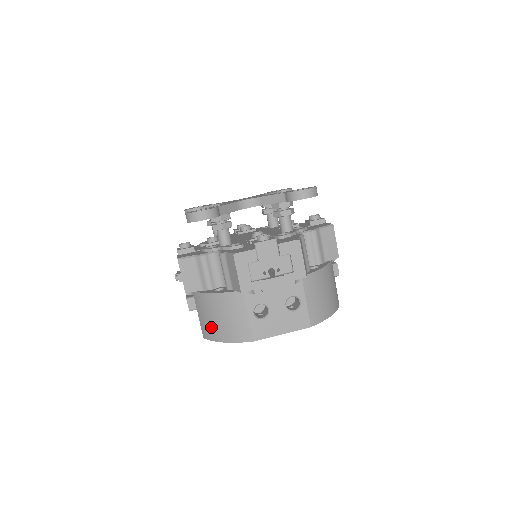
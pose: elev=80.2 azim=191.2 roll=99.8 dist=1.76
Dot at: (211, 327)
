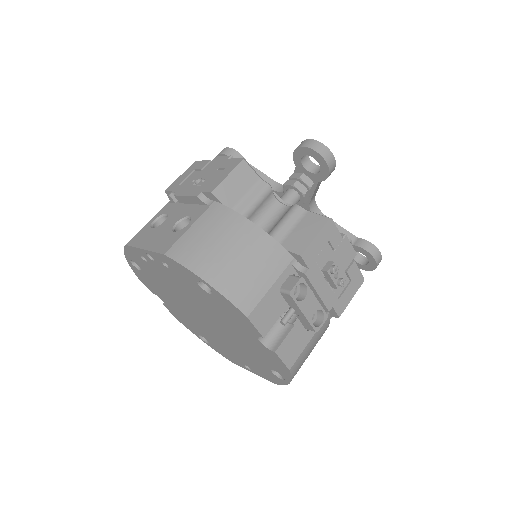
Dot at: occluded
